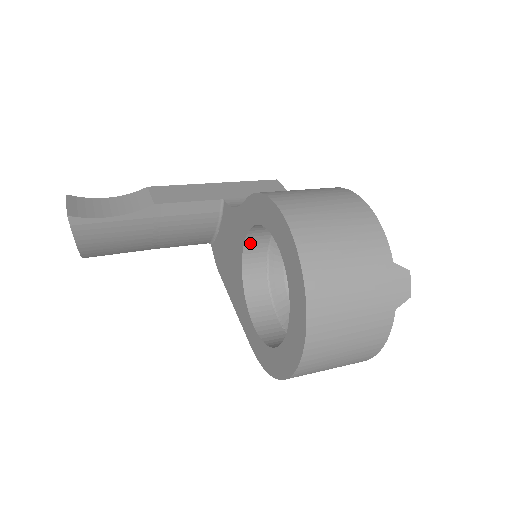
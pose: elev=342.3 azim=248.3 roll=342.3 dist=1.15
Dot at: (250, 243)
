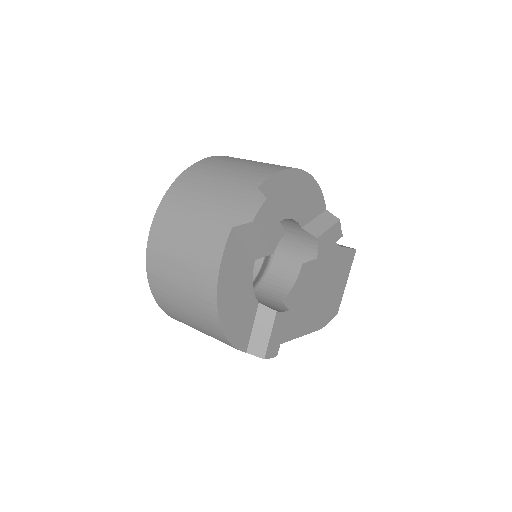
Dot at: occluded
